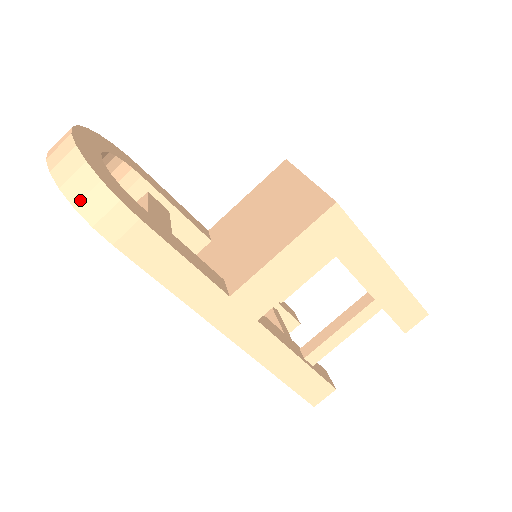
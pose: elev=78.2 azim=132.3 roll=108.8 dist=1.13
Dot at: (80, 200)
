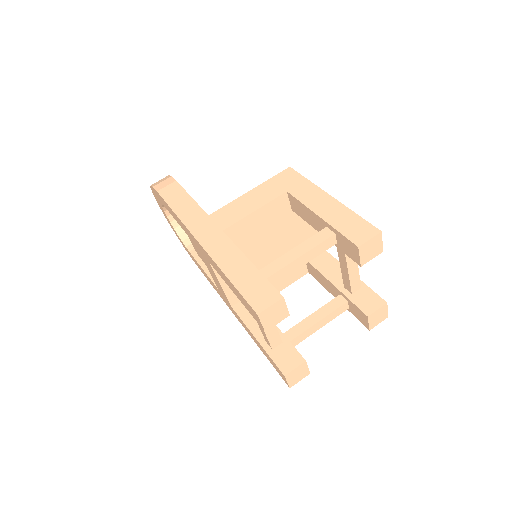
Dot at: (155, 183)
